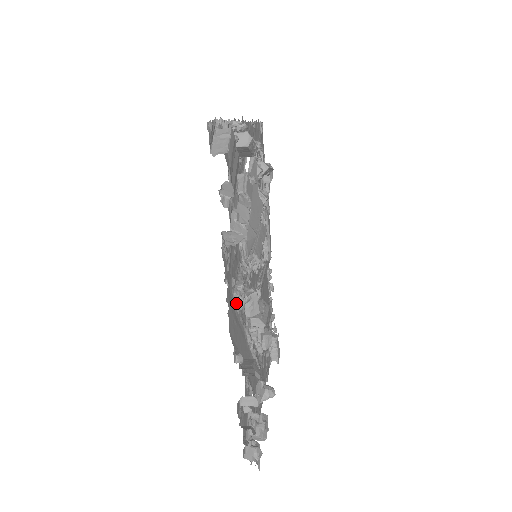
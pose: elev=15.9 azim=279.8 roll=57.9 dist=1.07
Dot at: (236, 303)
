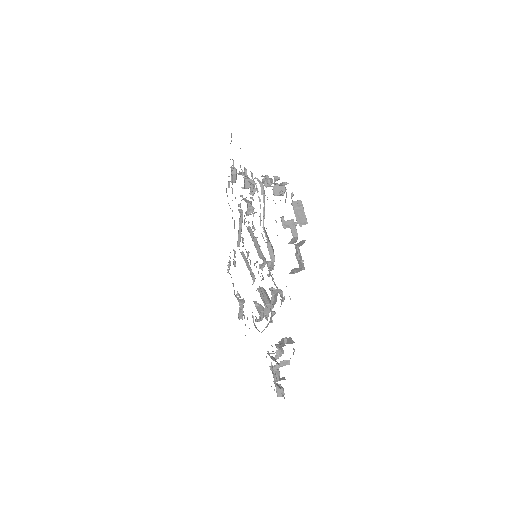
Dot at: occluded
